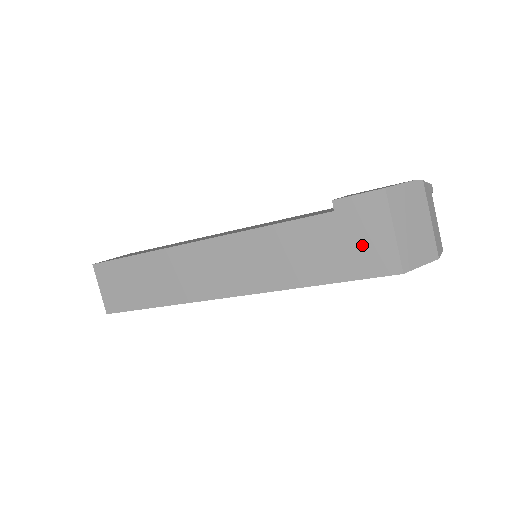
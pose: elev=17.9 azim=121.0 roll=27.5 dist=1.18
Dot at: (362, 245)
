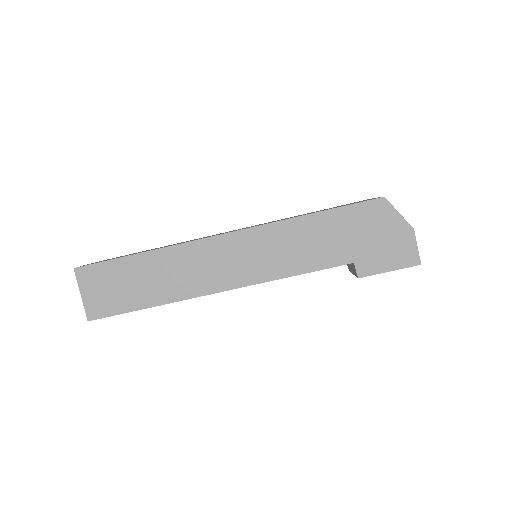
Dot at: occluded
